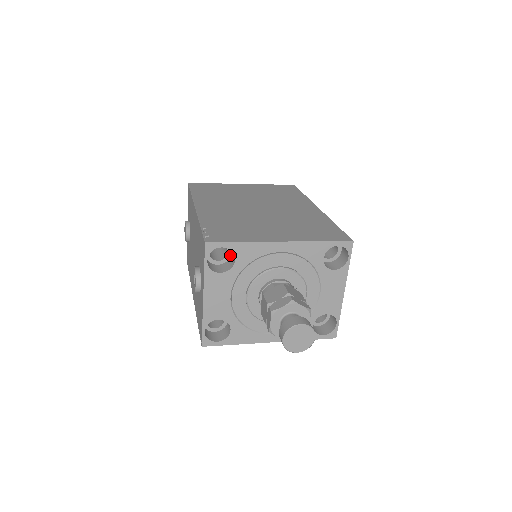
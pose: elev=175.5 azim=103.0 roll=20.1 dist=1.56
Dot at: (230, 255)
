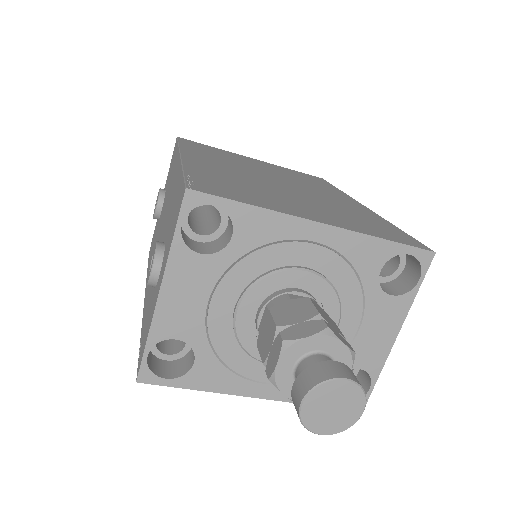
Dot at: (223, 230)
